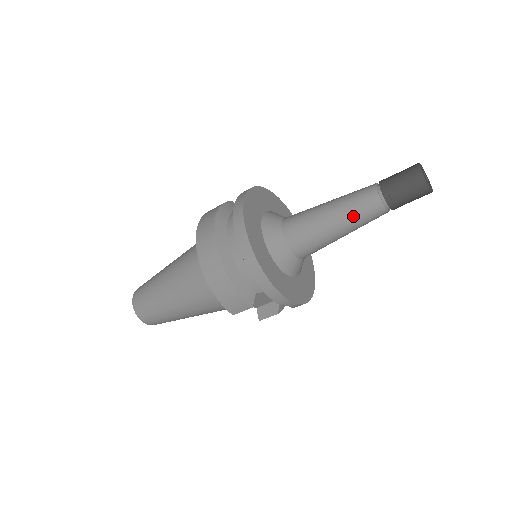
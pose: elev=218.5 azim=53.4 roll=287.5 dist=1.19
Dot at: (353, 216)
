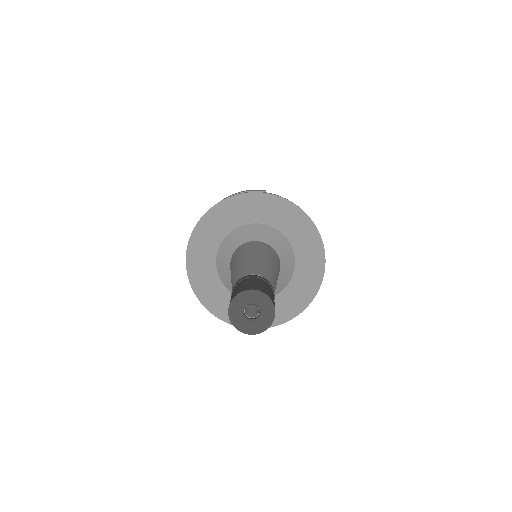
Dot at: occluded
